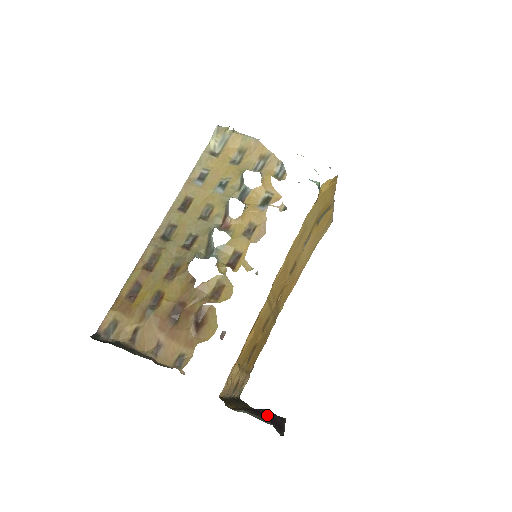
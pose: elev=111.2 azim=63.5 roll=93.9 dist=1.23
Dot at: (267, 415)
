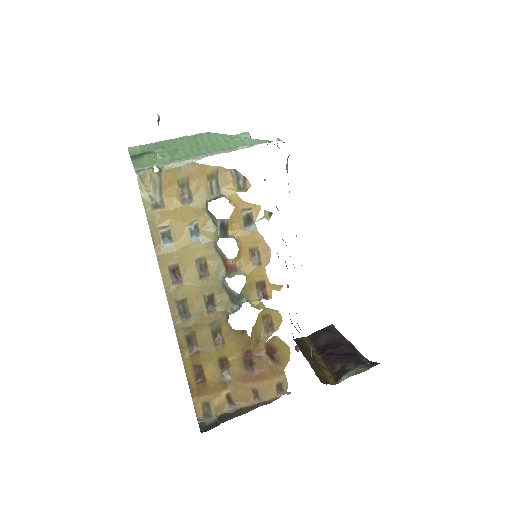
Dot at: (330, 342)
